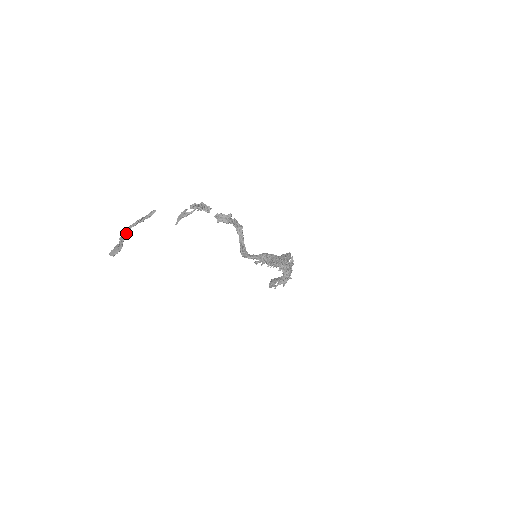
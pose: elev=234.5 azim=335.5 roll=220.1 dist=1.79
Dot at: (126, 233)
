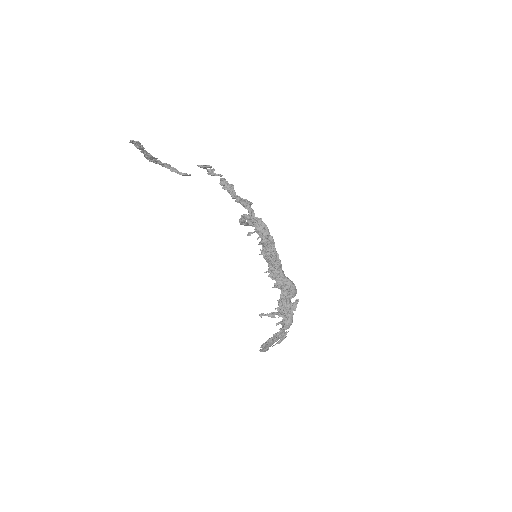
Dot at: (155, 158)
